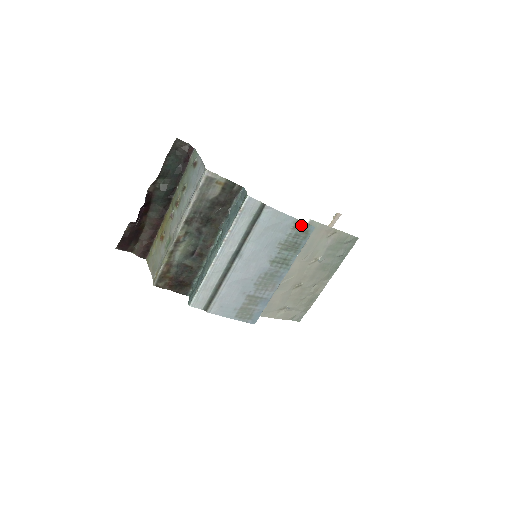
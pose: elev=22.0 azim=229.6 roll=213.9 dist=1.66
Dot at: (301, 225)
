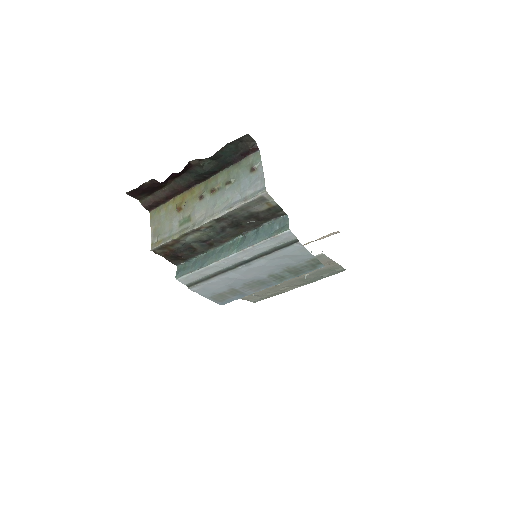
Dot at: (315, 262)
